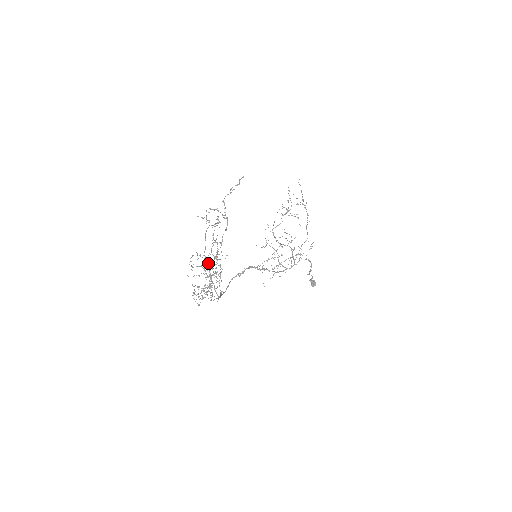
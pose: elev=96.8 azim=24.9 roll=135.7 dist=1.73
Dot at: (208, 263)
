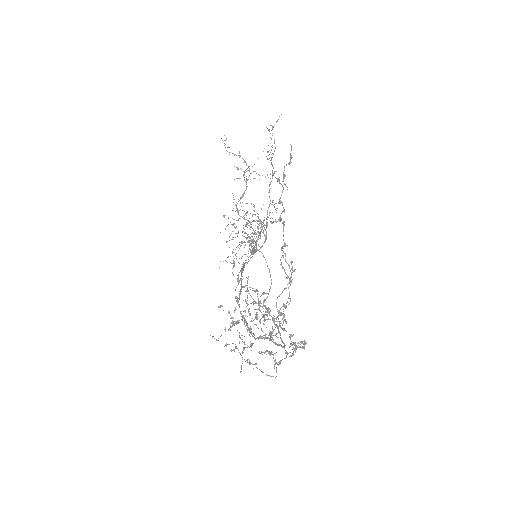
Dot at: (279, 310)
